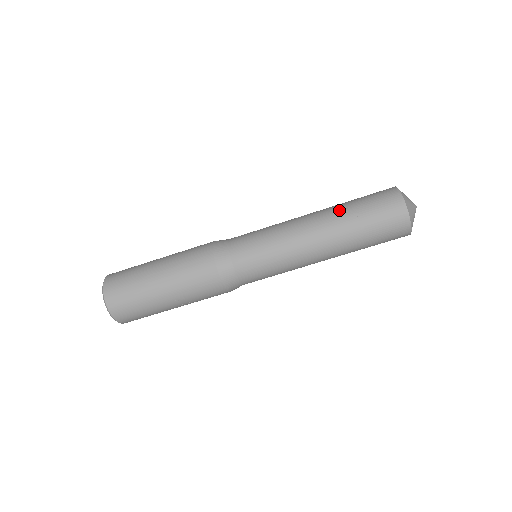
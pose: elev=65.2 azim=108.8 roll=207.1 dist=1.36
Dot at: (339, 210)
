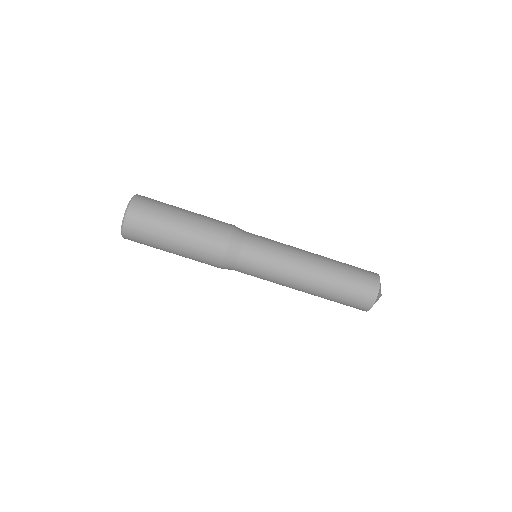
Dot at: (332, 279)
